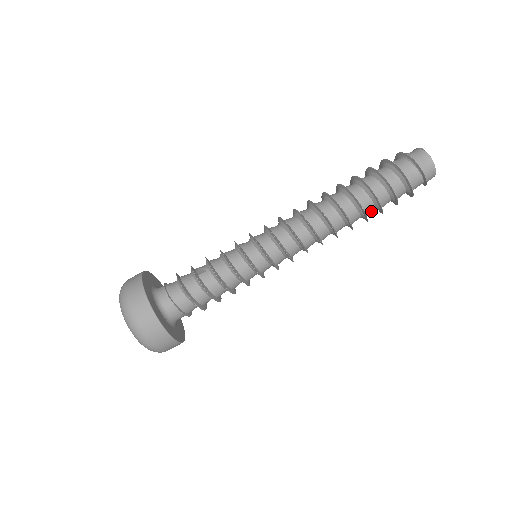
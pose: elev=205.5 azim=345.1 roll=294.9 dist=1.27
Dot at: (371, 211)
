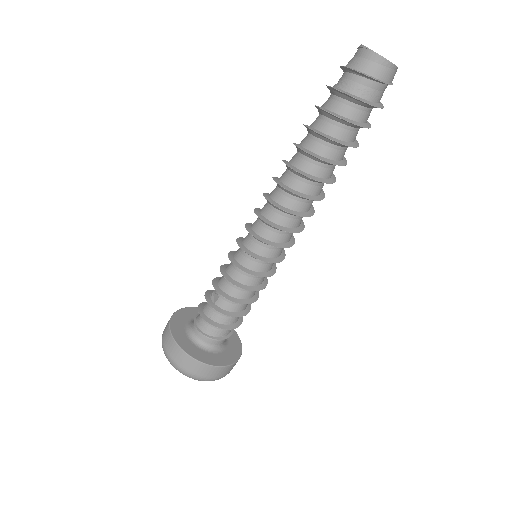
Dot at: (344, 153)
